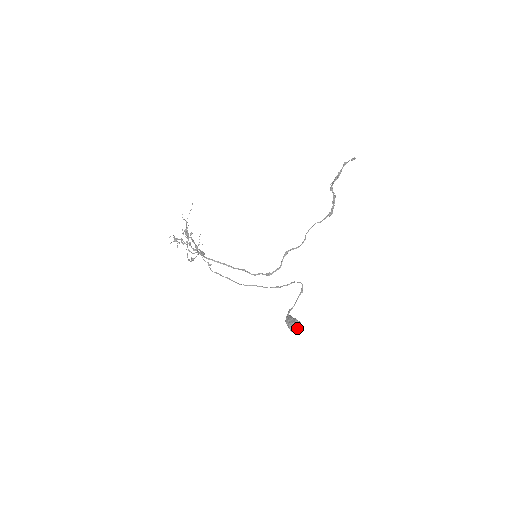
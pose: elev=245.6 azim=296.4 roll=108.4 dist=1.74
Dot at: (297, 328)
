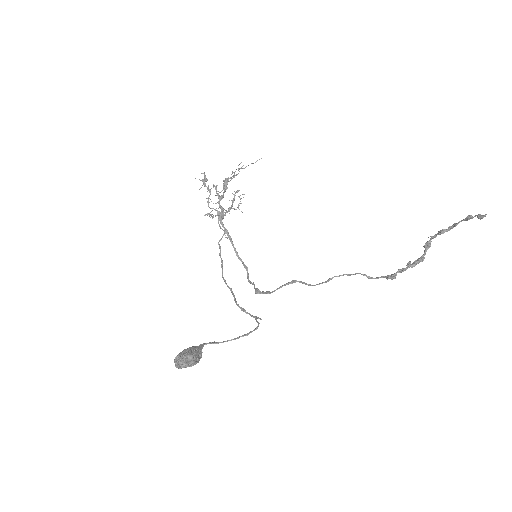
Dot at: (180, 363)
